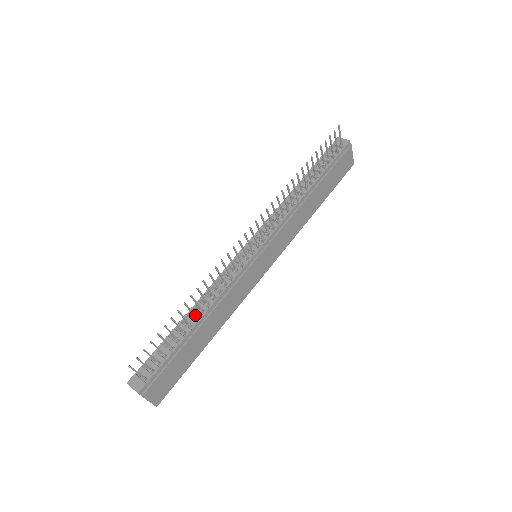
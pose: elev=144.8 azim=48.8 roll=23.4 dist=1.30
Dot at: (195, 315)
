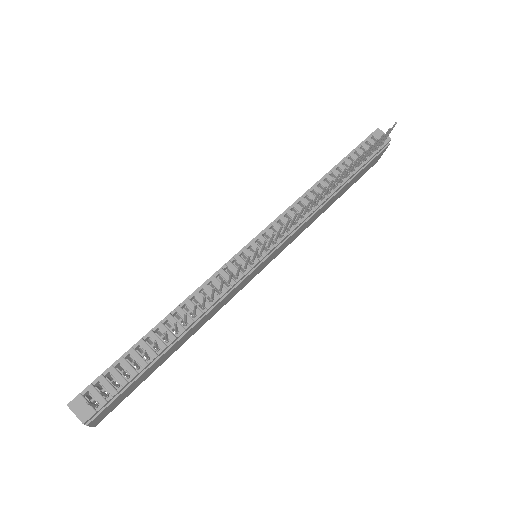
Dot at: (177, 329)
